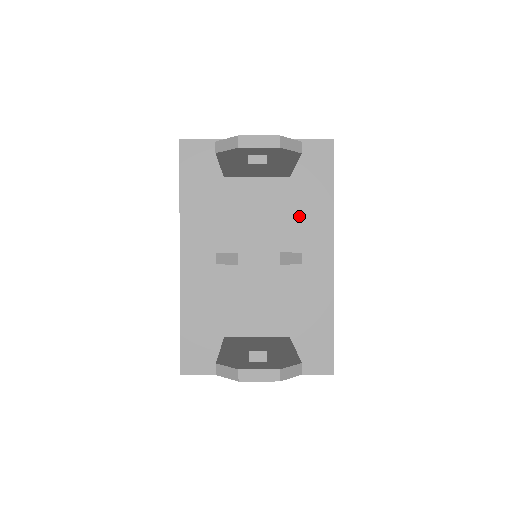
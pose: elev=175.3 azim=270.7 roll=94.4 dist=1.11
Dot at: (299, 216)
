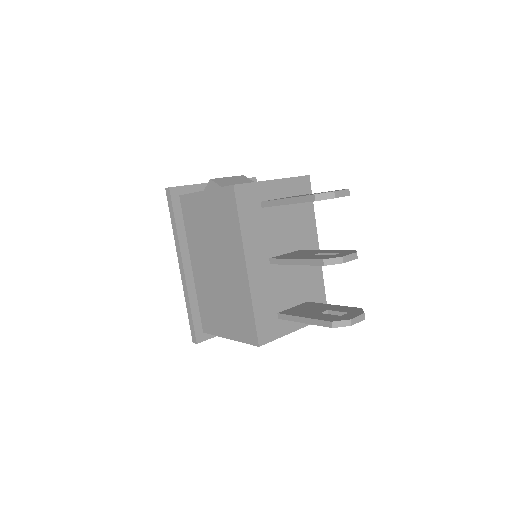
Dot at: (301, 226)
